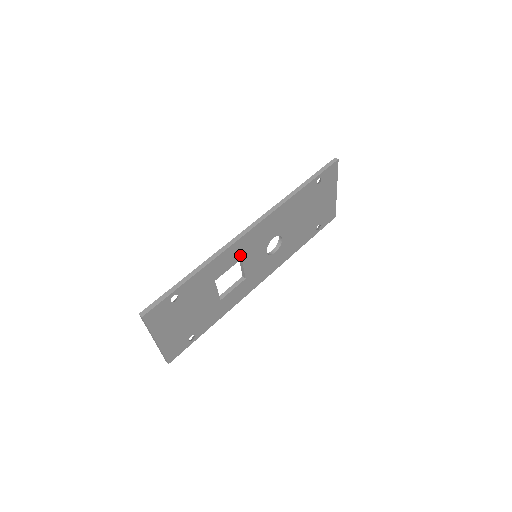
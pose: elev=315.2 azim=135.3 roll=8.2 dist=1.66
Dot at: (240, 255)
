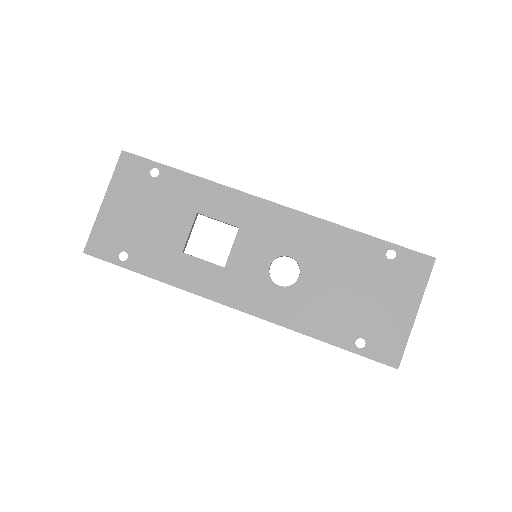
Dot at: (241, 220)
